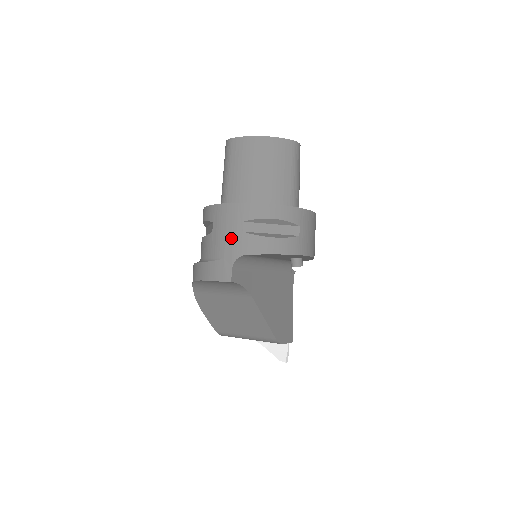
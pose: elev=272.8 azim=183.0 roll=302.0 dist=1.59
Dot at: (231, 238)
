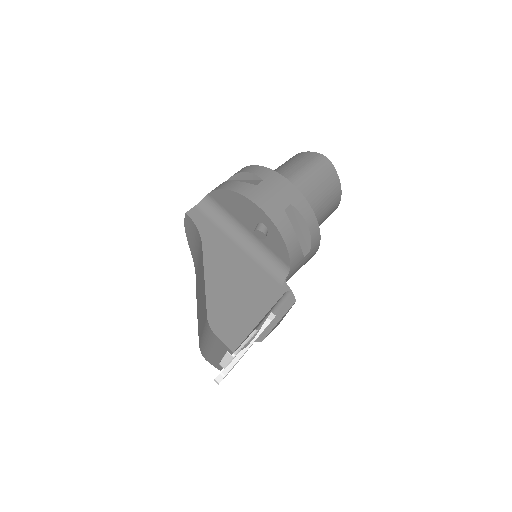
Dot at: occluded
